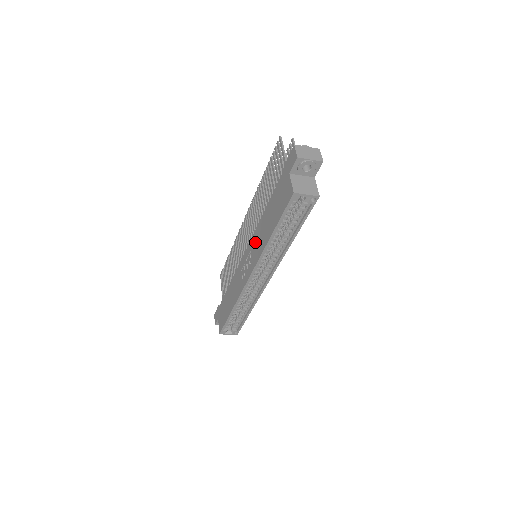
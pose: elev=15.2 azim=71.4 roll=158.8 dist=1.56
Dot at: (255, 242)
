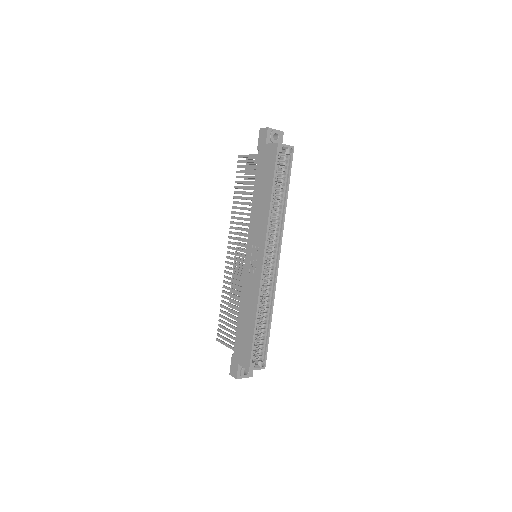
Dot at: (255, 228)
